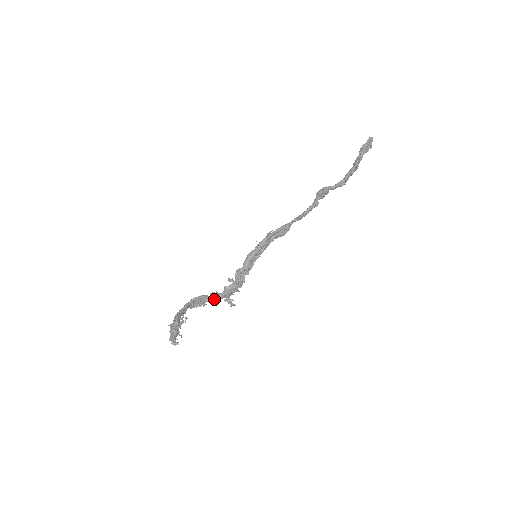
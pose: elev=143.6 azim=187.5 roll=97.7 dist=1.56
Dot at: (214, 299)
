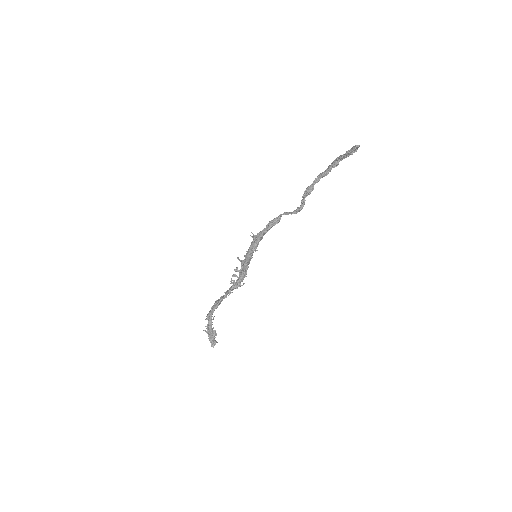
Dot at: (229, 293)
